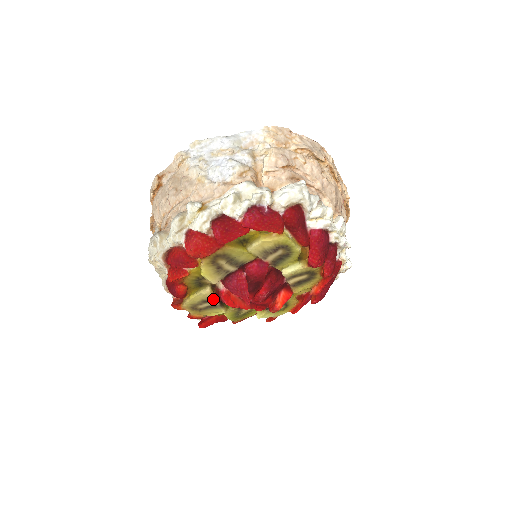
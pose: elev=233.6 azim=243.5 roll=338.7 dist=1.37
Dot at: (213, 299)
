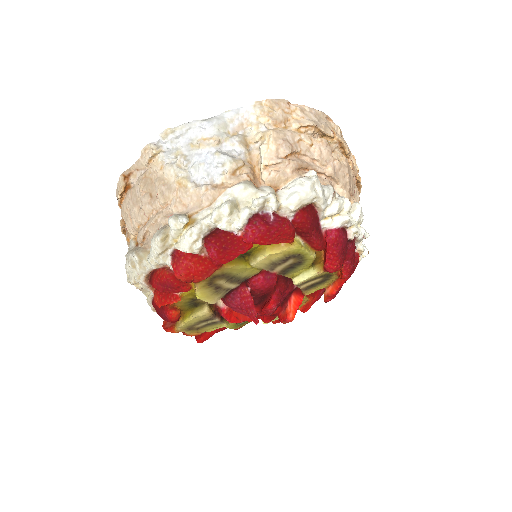
Dot at: (212, 317)
